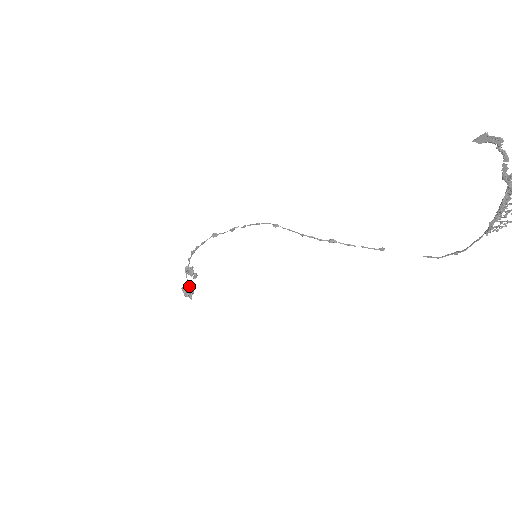
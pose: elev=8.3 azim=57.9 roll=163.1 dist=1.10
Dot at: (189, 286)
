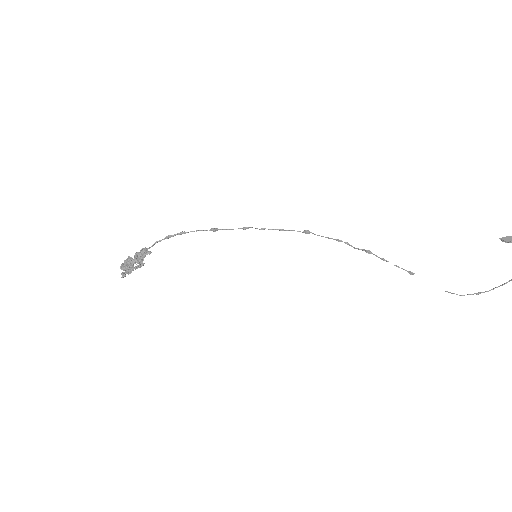
Dot at: (135, 263)
